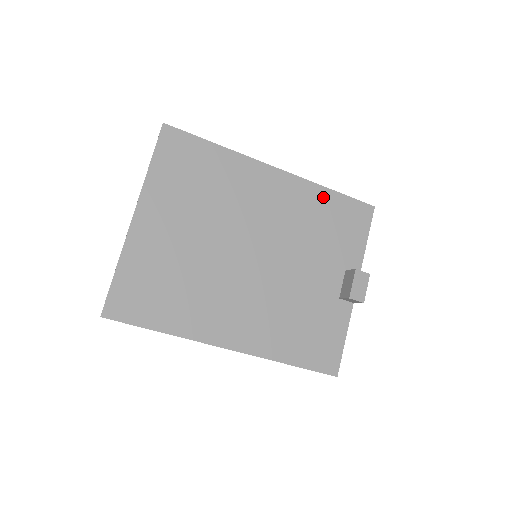
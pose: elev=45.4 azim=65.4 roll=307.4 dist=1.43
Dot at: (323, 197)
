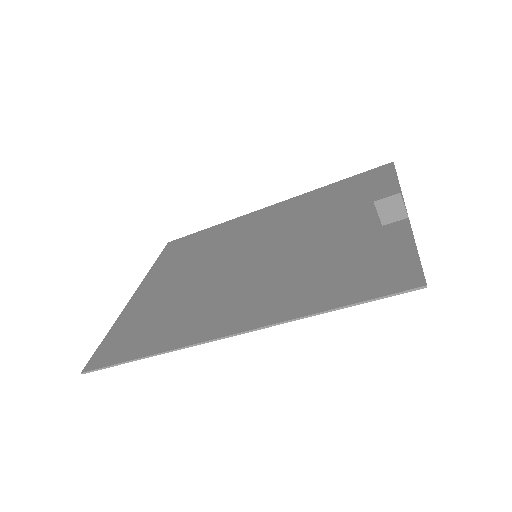
Dot at: (325, 191)
